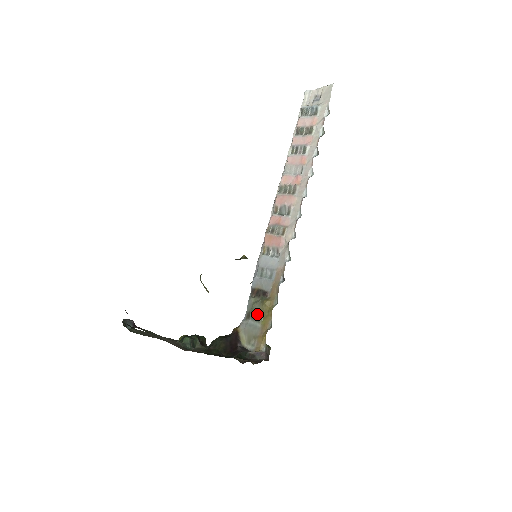
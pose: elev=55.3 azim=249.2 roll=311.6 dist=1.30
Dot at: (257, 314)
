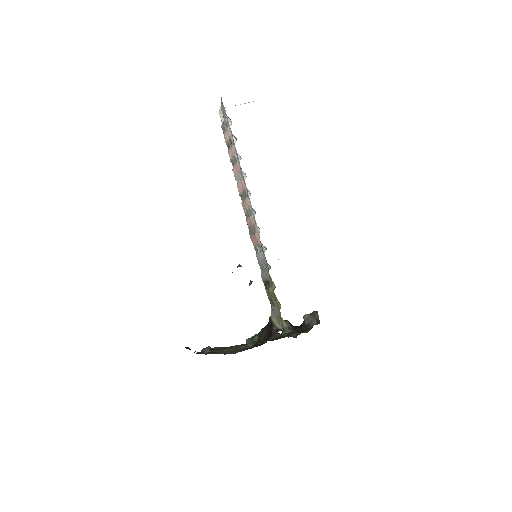
Dot at: (272, 301)
